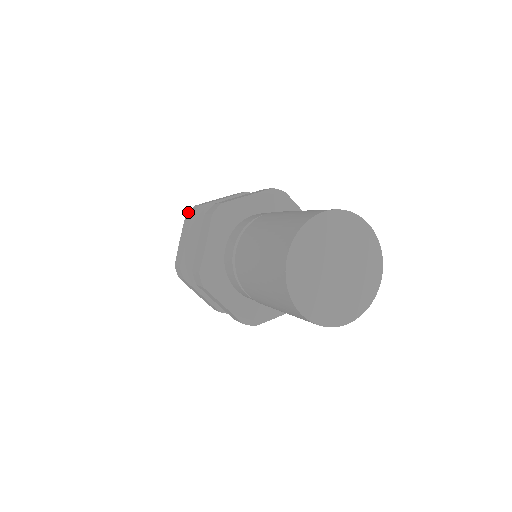
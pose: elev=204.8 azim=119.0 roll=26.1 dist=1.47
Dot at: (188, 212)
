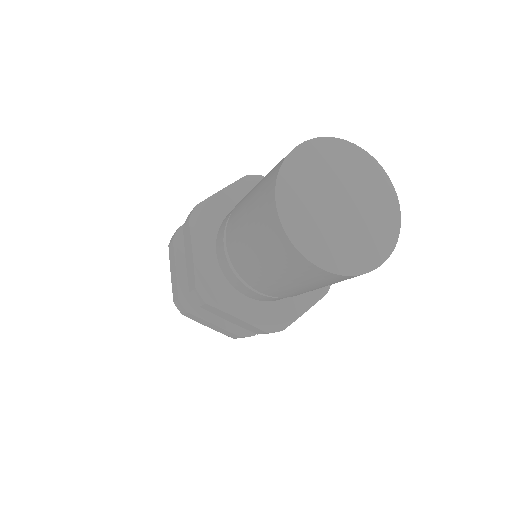
Dot at: (170, 241)
